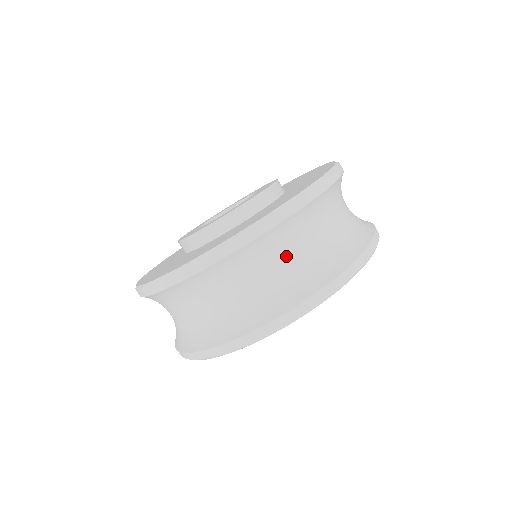
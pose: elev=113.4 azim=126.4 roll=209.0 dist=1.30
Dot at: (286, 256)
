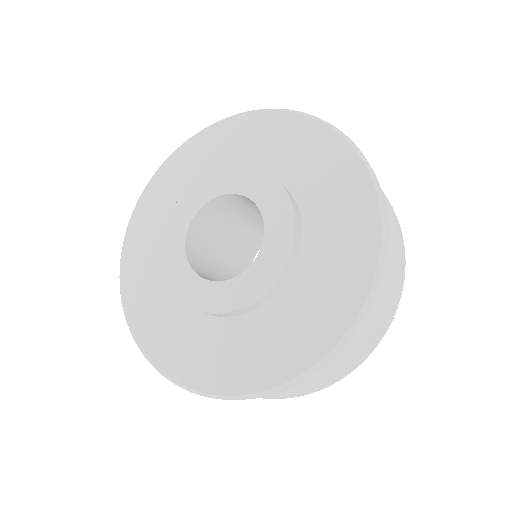
Dot at: occluded
